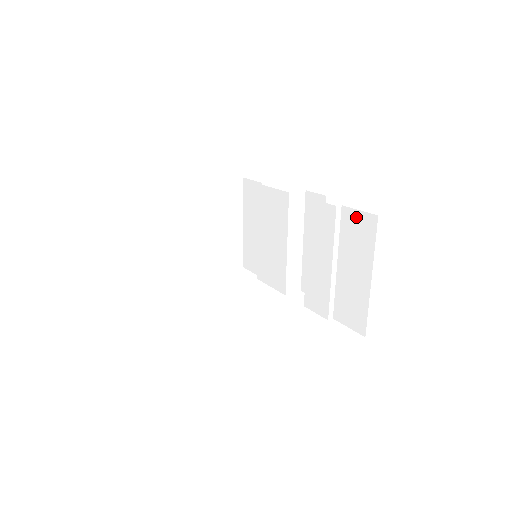
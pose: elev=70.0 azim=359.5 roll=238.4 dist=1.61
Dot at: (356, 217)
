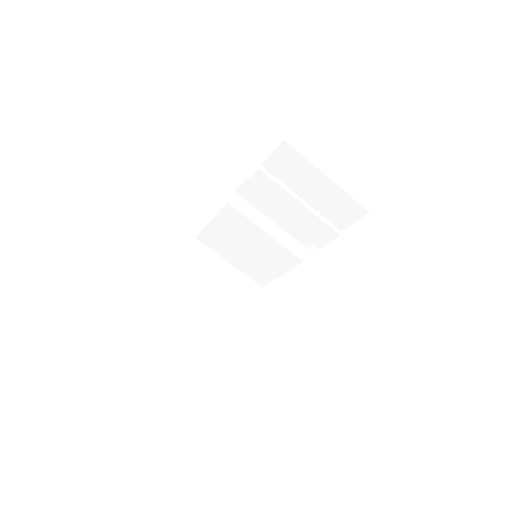
Dot at: (275, 159)
